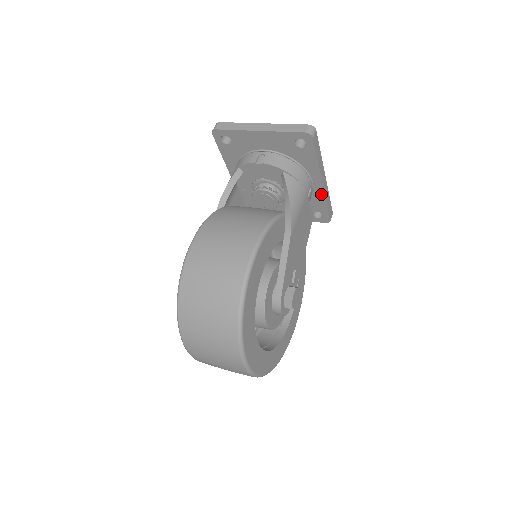
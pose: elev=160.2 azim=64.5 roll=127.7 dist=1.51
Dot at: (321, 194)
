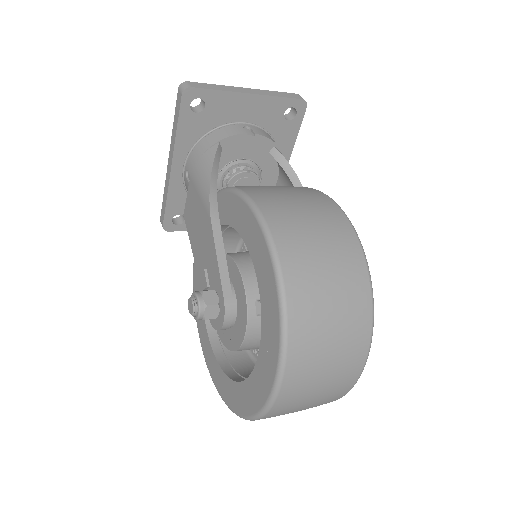
Dot at: occluded
